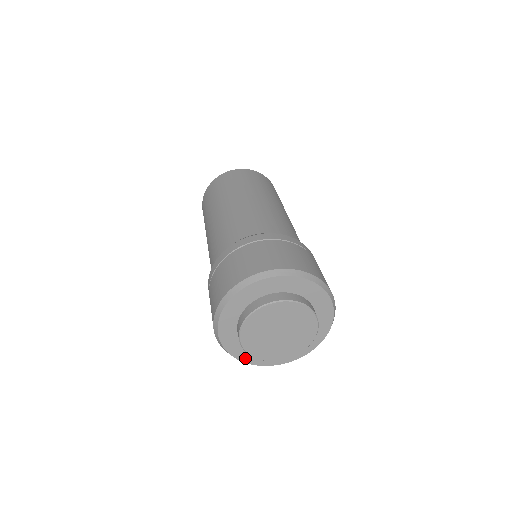
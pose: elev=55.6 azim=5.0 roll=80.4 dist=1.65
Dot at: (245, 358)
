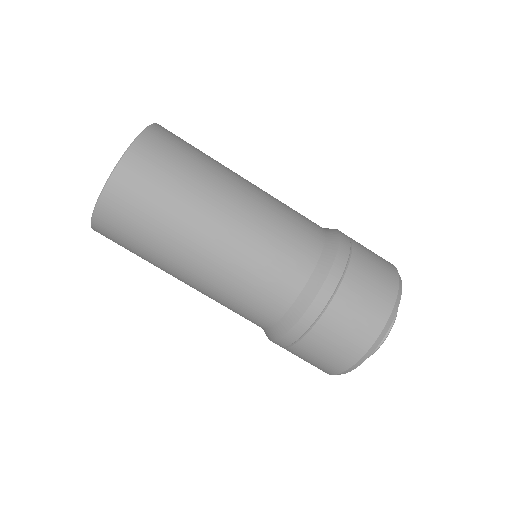
Dot at: occluded
